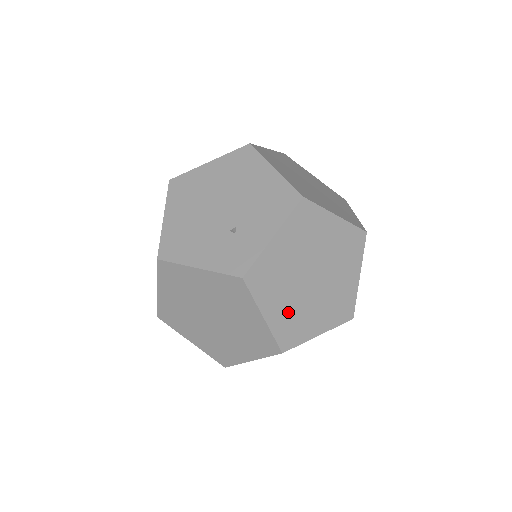
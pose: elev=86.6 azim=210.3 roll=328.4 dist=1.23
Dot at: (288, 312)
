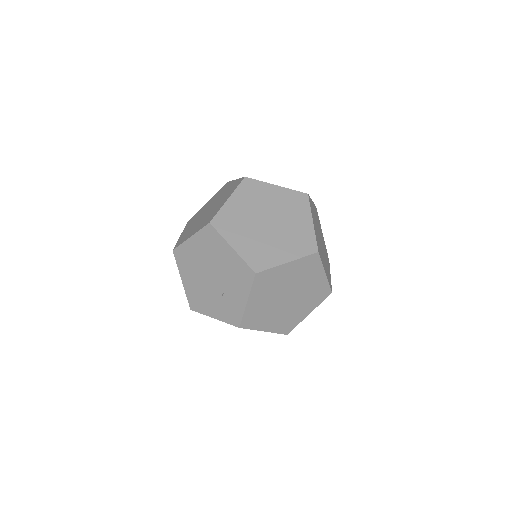
Dot at: (280, 320)
